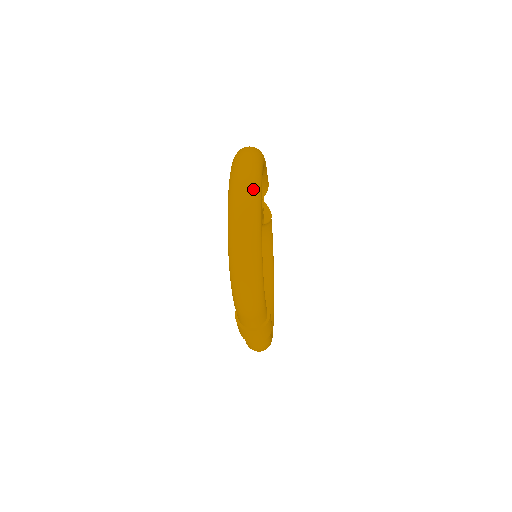
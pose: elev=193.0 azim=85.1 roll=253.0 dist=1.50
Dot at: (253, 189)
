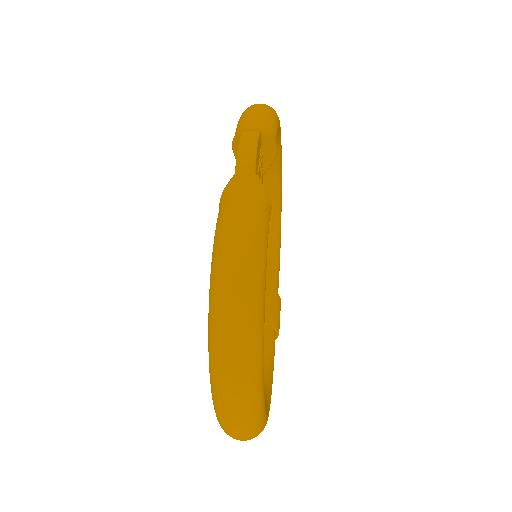
Dot at: (253, 431)
